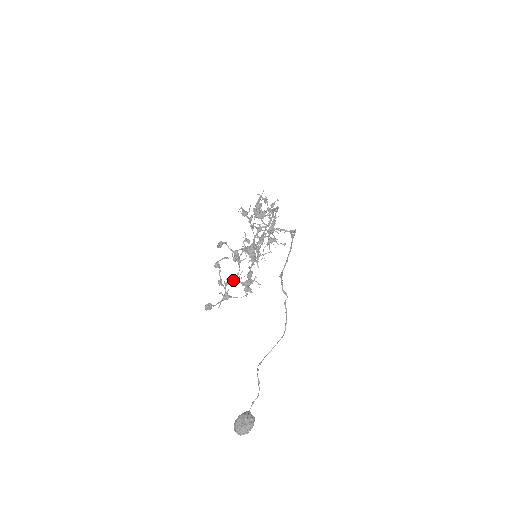
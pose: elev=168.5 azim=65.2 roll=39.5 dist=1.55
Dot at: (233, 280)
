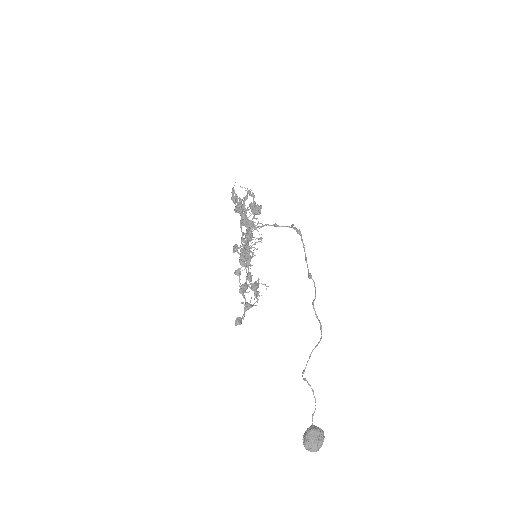
Dot at: (247, 286)
